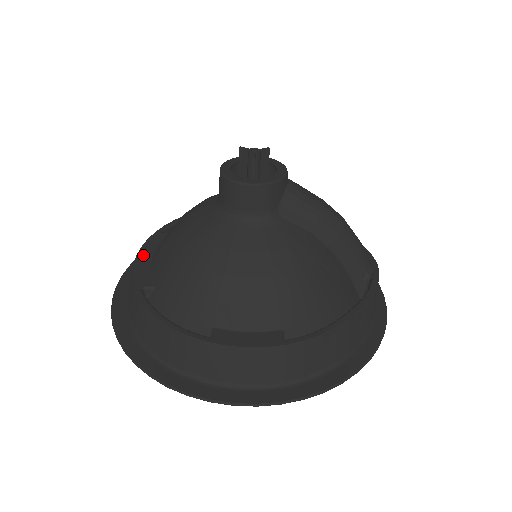
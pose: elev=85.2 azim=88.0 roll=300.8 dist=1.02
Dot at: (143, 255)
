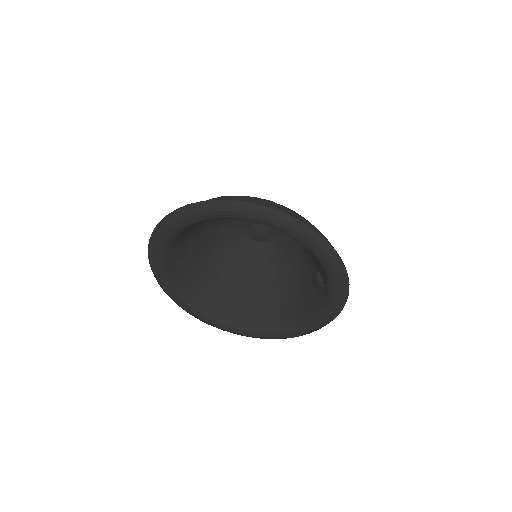
Dot at: occluded
